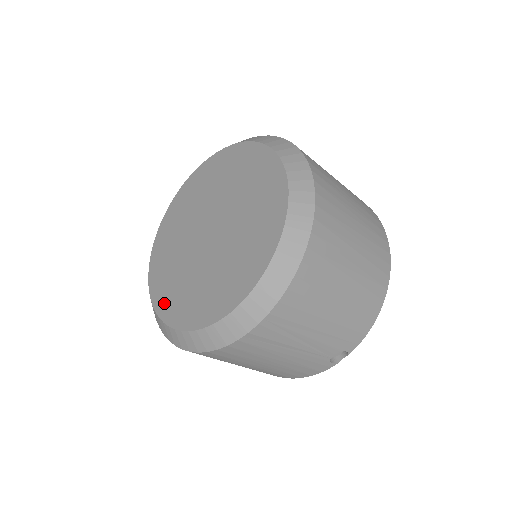
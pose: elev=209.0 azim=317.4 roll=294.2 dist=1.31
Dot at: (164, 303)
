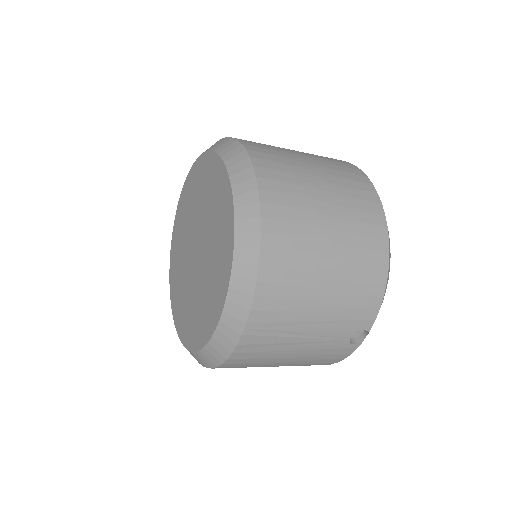
Dot at: (181, 326)
